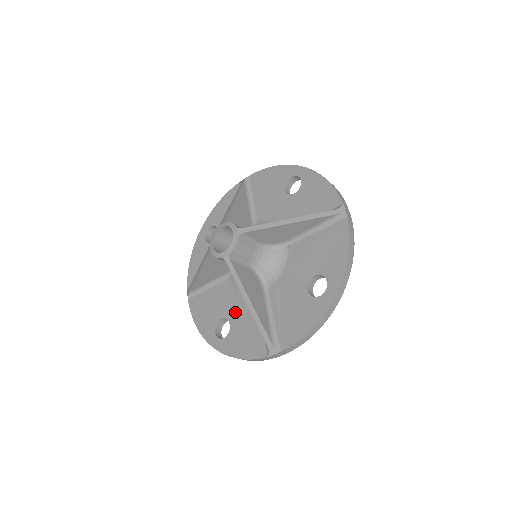
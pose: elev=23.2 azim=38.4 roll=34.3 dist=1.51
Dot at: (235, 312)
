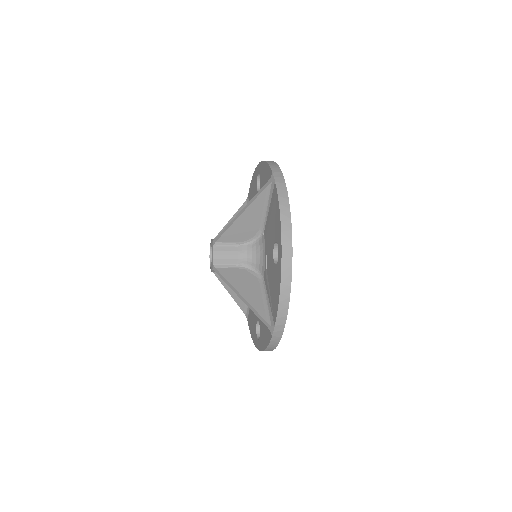
Dot at: occluded
